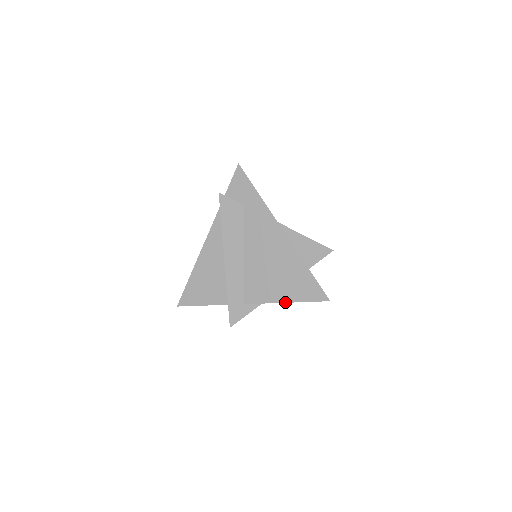
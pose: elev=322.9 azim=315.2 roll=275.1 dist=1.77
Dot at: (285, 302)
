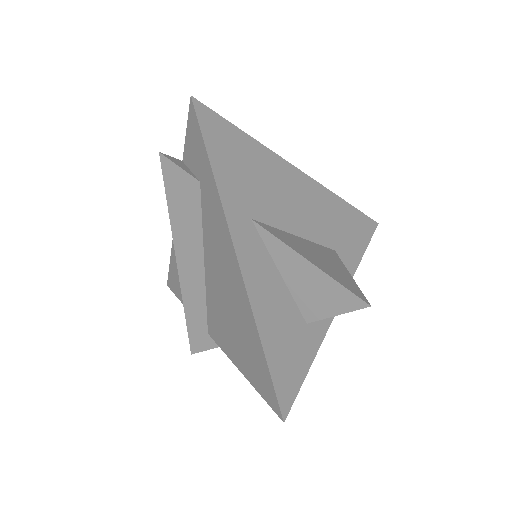
Dot at: (240, 370)
